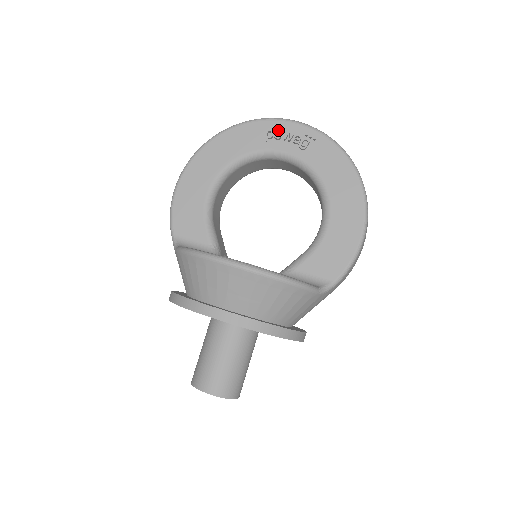
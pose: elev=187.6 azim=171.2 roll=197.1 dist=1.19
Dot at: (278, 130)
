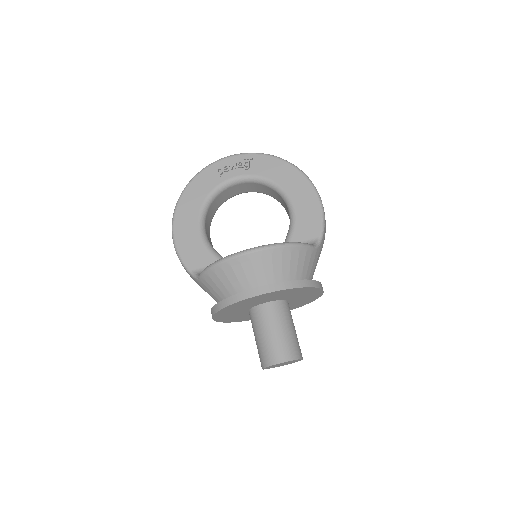
Dot at: (224, 166)
